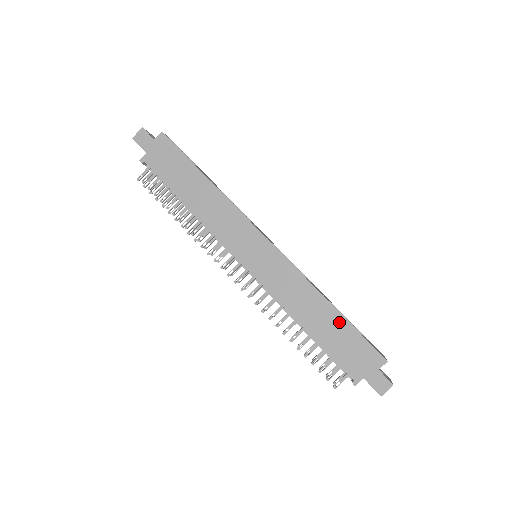
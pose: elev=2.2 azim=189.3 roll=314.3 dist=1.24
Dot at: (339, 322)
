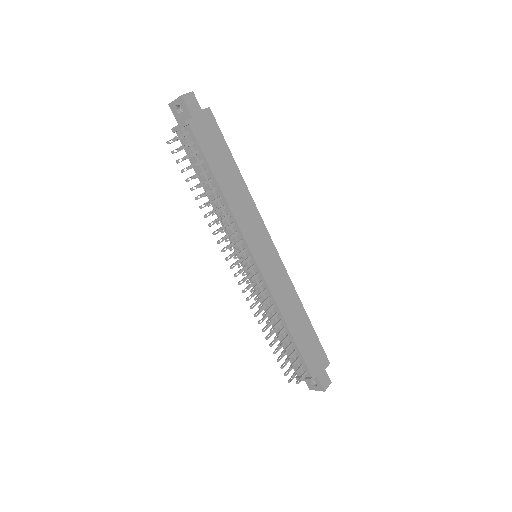
Dot at: (308, 327)
